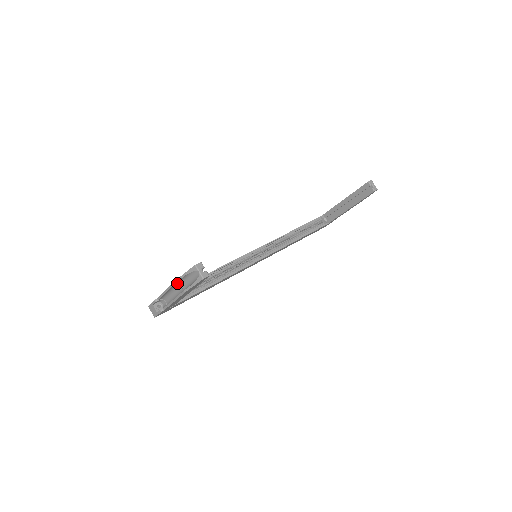
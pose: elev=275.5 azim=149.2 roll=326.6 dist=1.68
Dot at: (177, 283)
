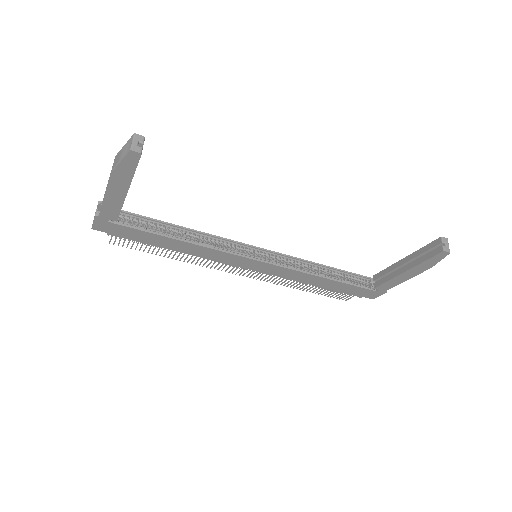
Dot at: occluded
